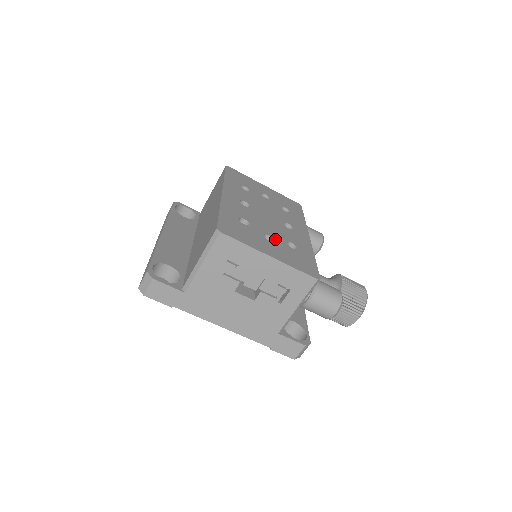
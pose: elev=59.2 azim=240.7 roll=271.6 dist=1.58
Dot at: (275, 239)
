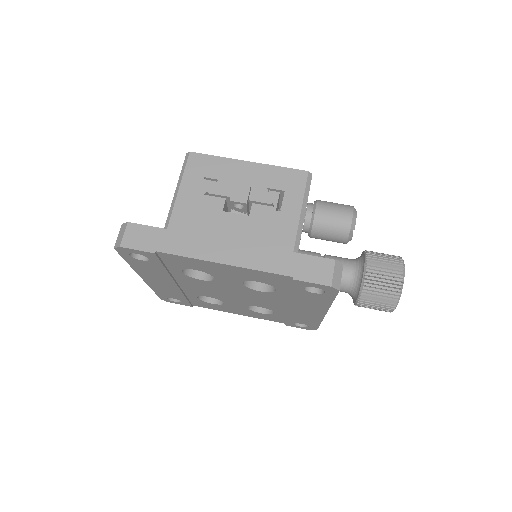
Dot at: occluded
